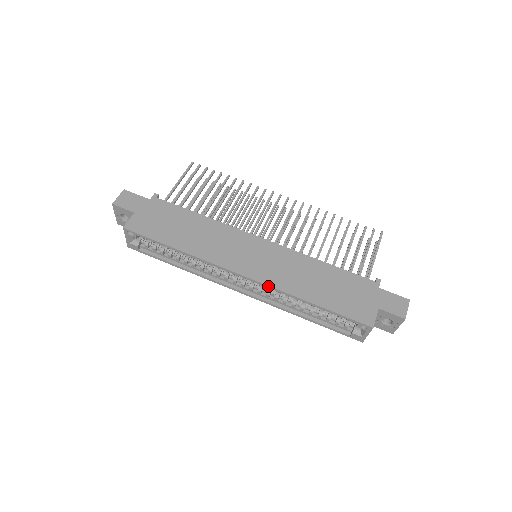
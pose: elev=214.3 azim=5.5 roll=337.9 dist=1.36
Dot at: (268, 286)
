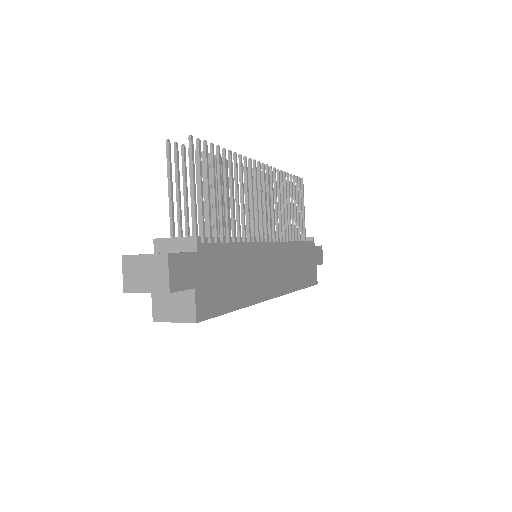
Dot at: (285, 294)
